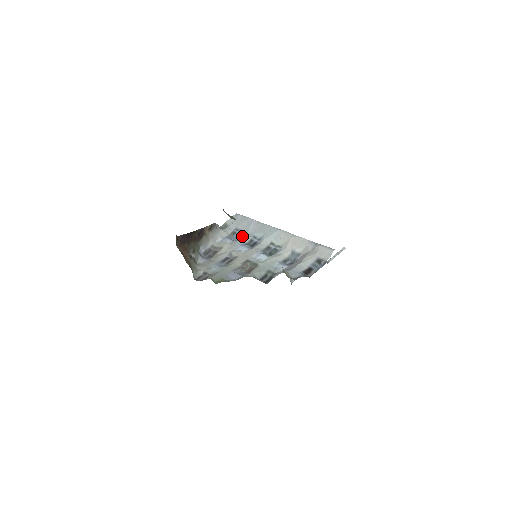
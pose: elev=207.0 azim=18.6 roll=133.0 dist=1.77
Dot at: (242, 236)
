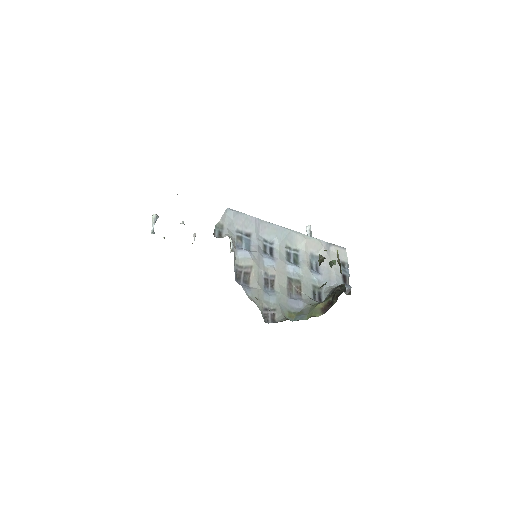
Dot at: (252, 242)
